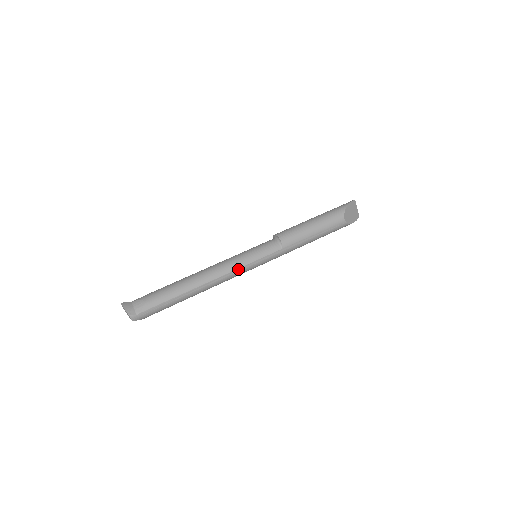
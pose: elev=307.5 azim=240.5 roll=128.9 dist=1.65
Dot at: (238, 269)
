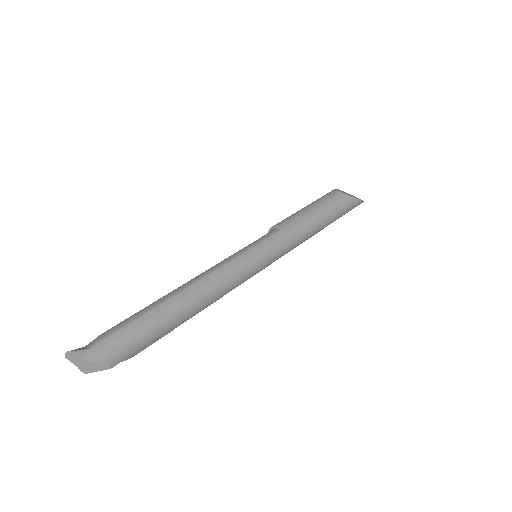
Dot at: (232, 261)
